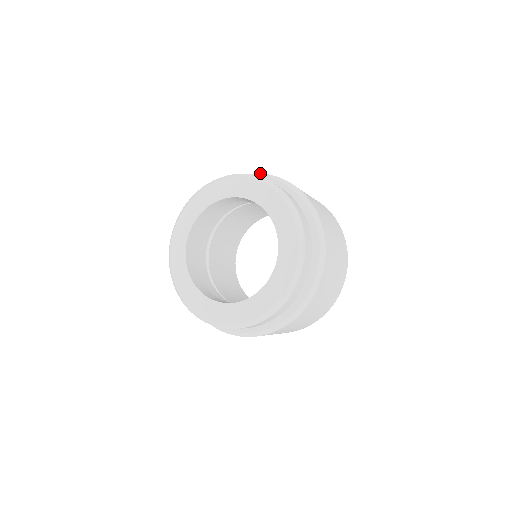
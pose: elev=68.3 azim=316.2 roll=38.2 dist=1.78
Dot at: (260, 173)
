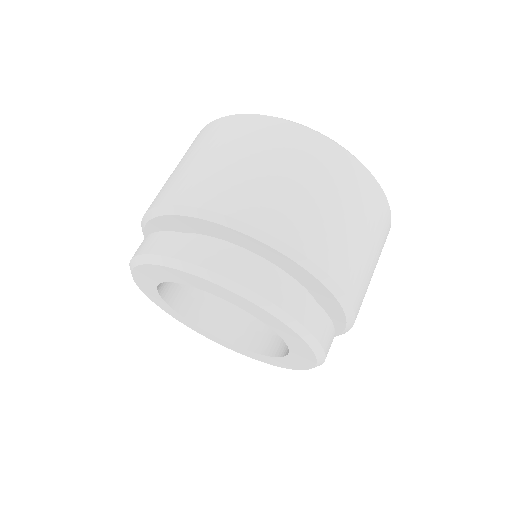
Dot at: (180, 205)
